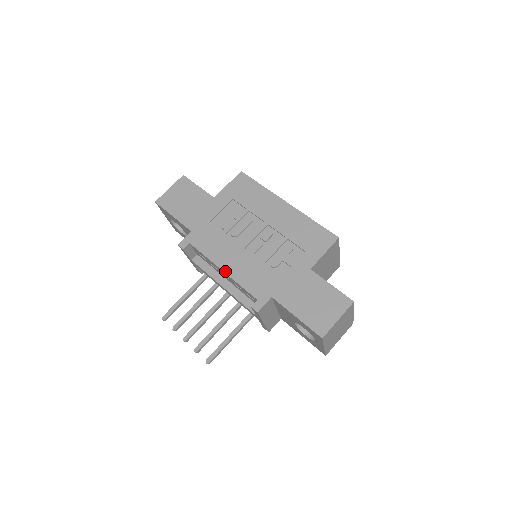
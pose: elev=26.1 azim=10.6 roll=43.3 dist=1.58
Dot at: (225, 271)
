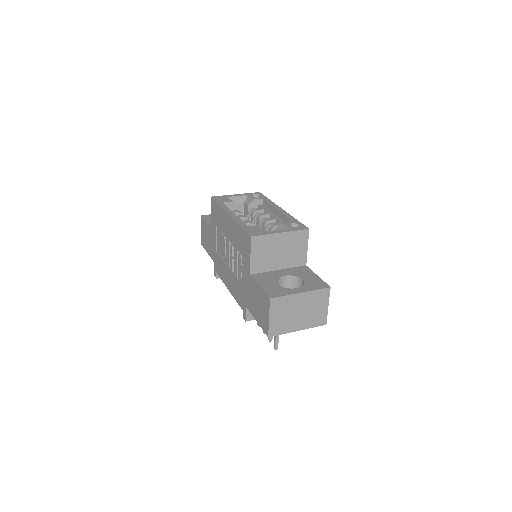
Dot at: (229, 291)
